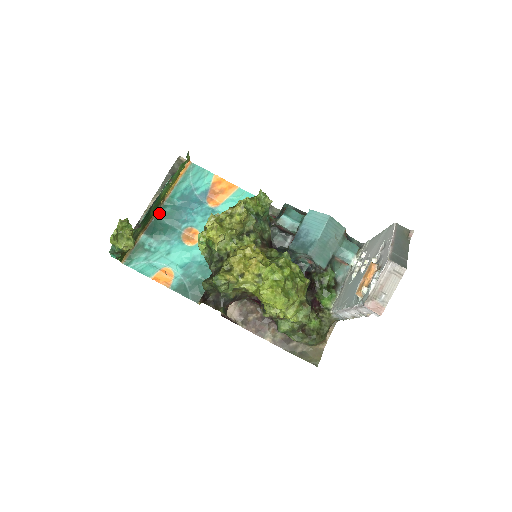
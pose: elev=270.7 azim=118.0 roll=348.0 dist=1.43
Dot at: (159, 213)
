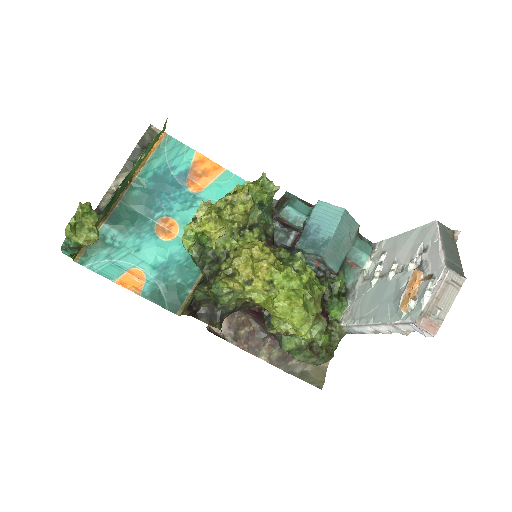
Dot at: (125, 197)
